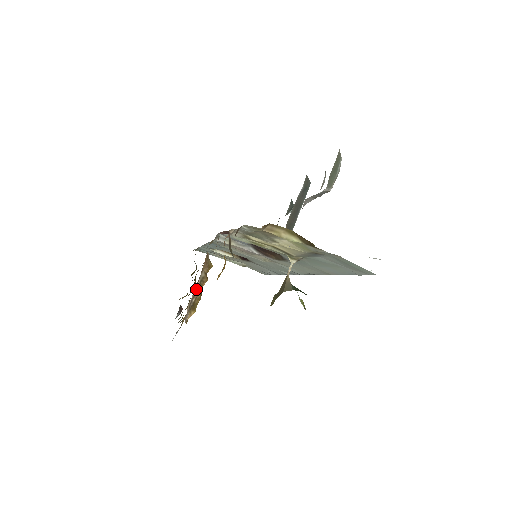
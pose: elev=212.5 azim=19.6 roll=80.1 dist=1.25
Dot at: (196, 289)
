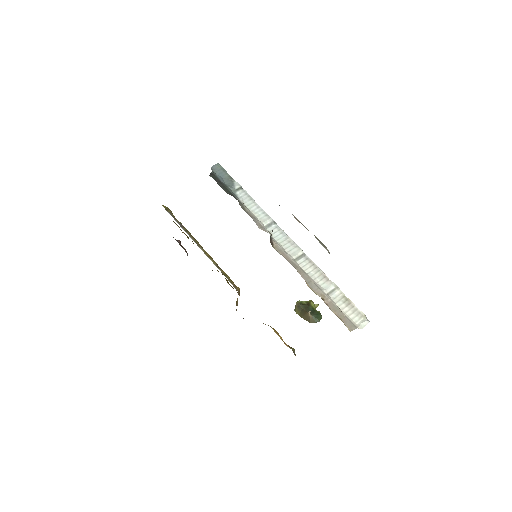
Dot at: (237, 304)
